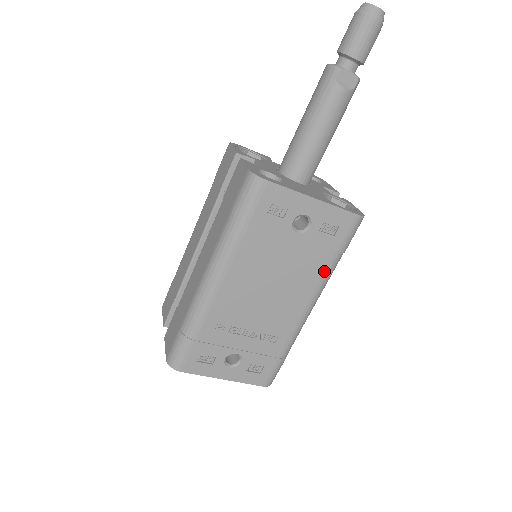
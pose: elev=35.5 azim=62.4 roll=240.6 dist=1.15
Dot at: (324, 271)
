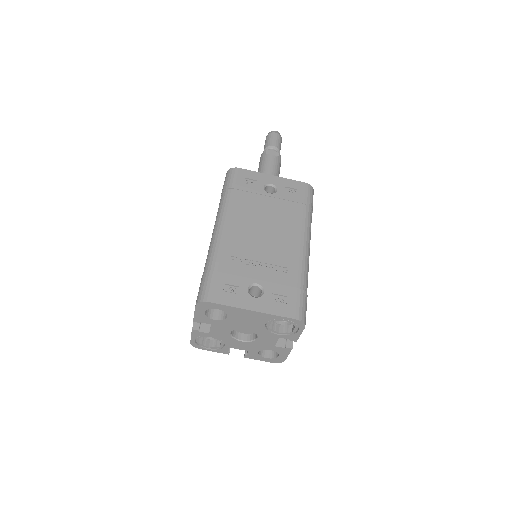
Dot at: (302, 217)
